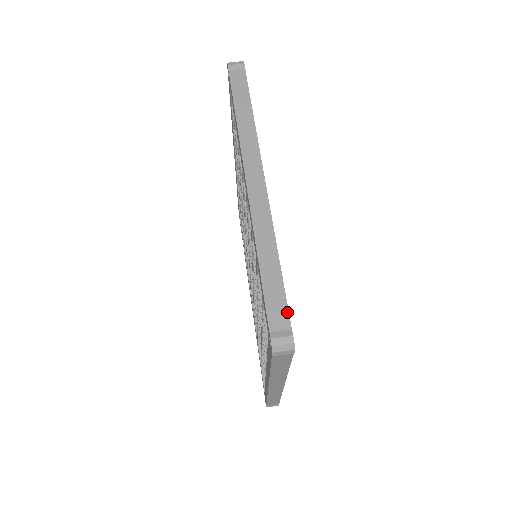
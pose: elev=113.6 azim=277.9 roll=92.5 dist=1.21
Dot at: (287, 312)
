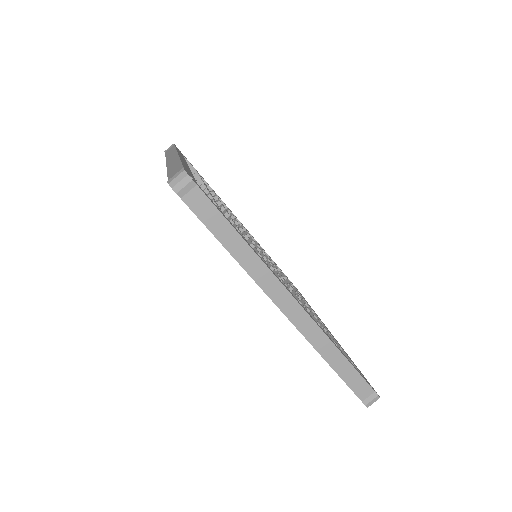
Dot at: (367, 384)
